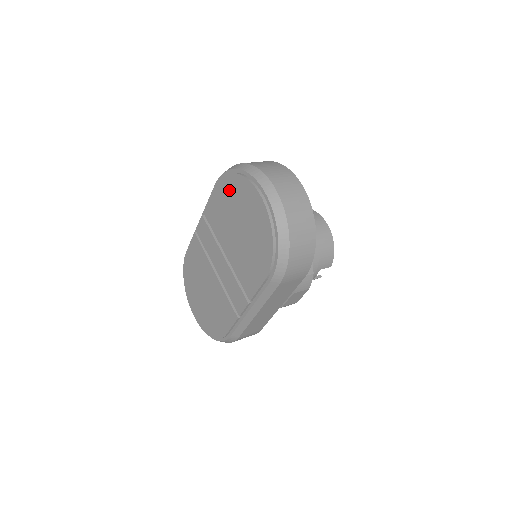
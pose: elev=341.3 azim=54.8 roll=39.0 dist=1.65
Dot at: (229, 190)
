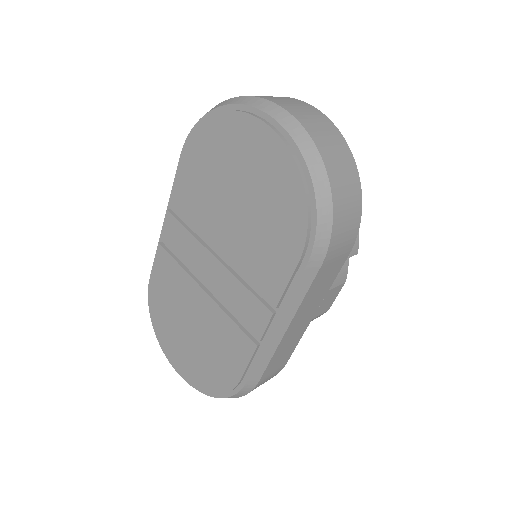
Dot at: (208, 146)
